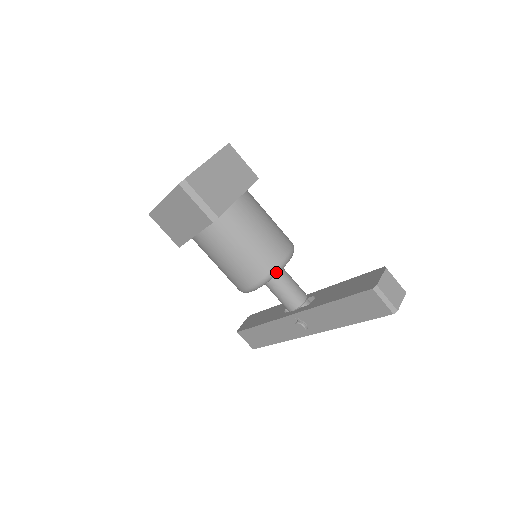
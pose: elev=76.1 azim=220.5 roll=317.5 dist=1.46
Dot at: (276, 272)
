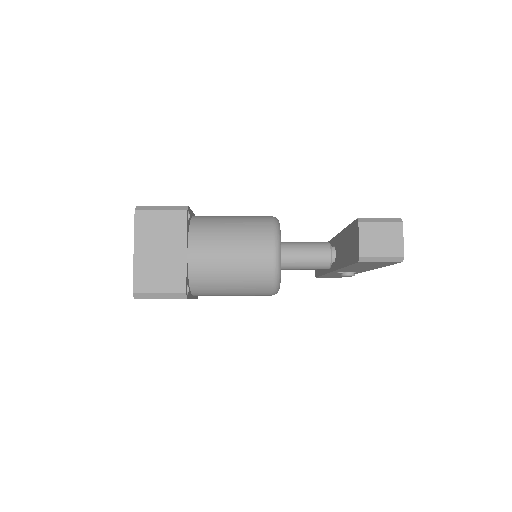
Dot at: (277, 274)
